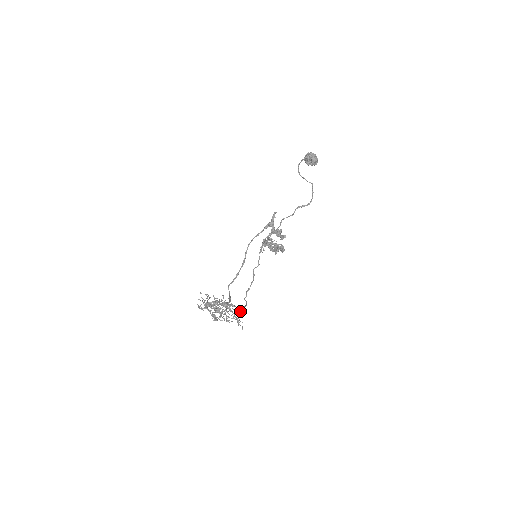
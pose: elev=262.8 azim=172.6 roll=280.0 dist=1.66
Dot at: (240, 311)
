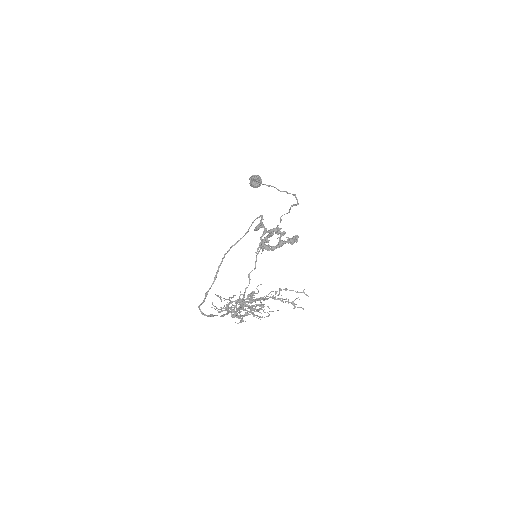
Dot at: (282, 298)
